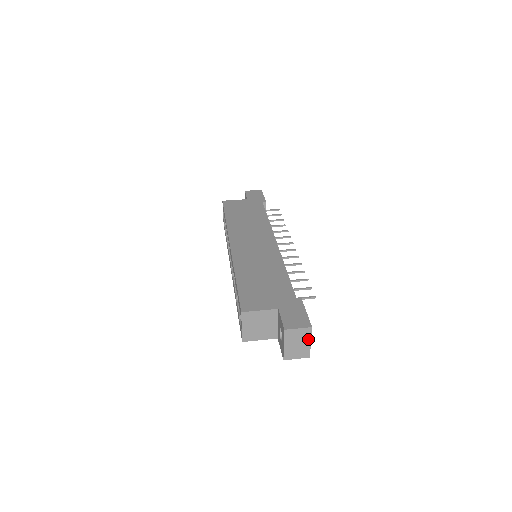
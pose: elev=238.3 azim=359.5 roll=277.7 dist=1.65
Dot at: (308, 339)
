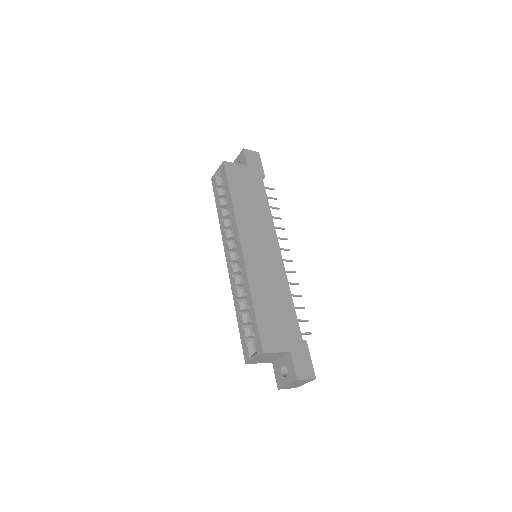
Dot at: (306, 382)
